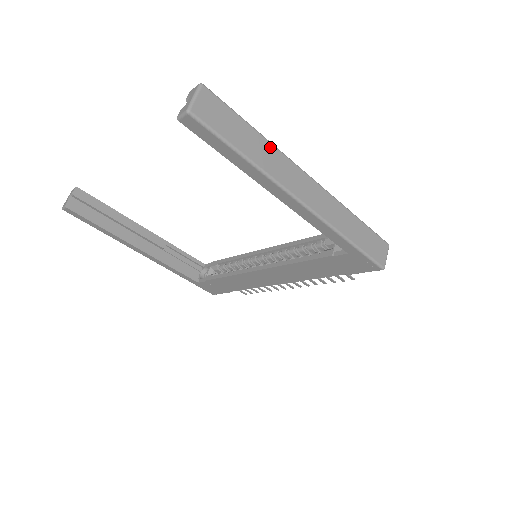
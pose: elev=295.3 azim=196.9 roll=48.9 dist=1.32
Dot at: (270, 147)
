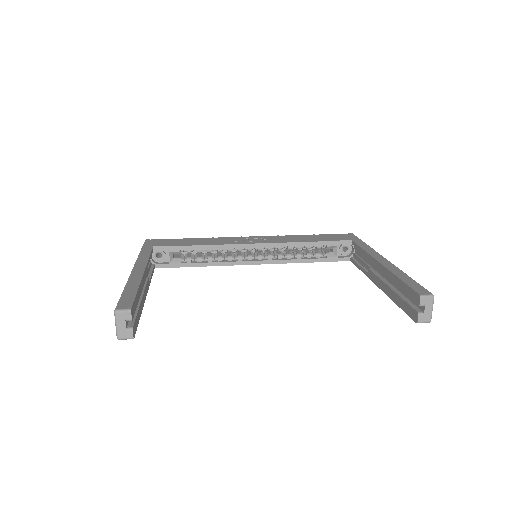
Dot at: occluded
